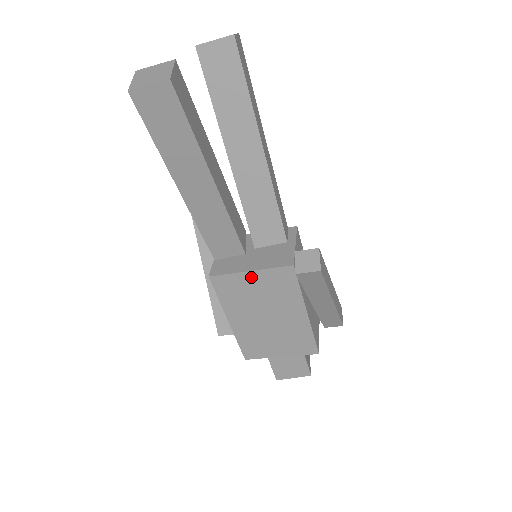
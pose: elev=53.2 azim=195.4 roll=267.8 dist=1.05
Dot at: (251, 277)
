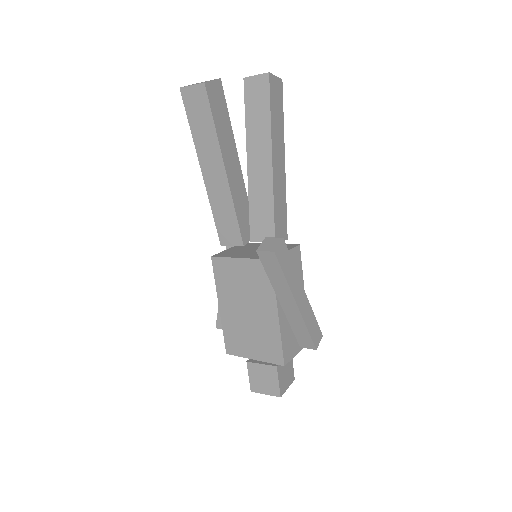
Dot at: (240, 264)
